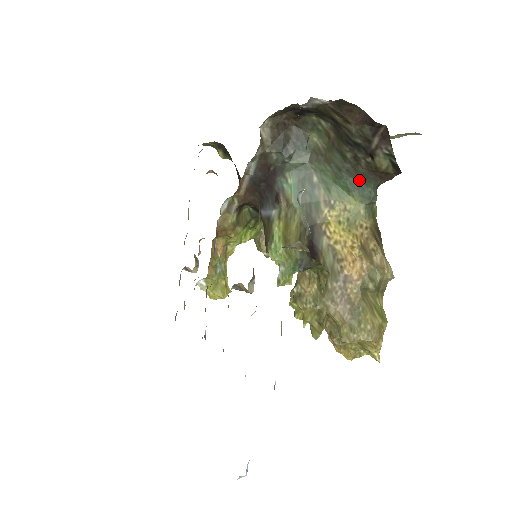
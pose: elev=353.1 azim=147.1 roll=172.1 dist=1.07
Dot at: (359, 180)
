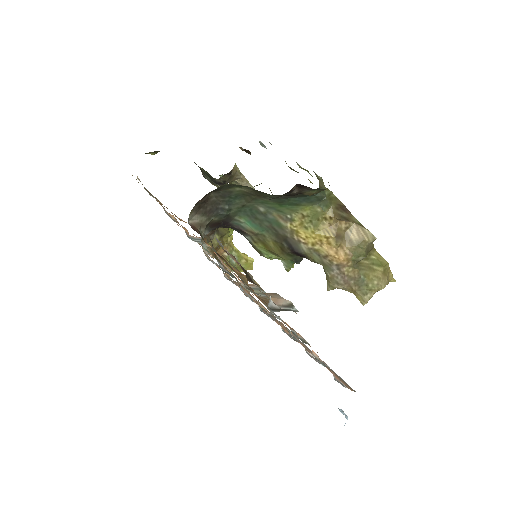
Dot at: (300, 197)
